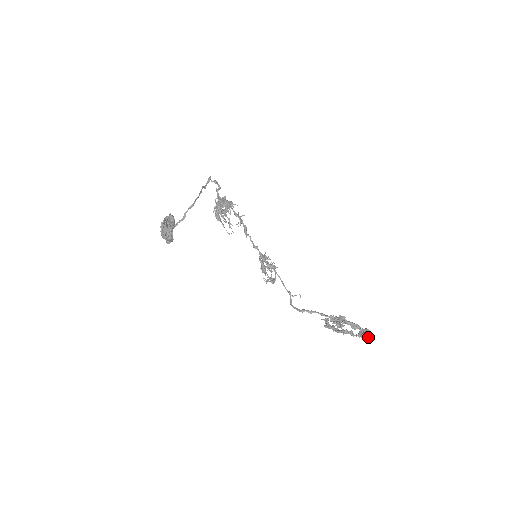
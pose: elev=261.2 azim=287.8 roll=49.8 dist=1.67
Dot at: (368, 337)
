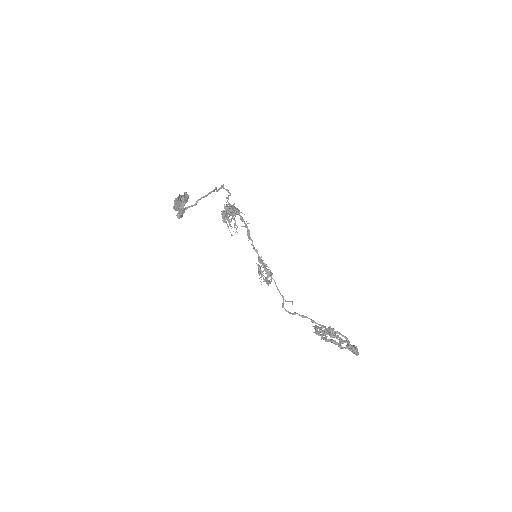
Dot at: (356, 350)
